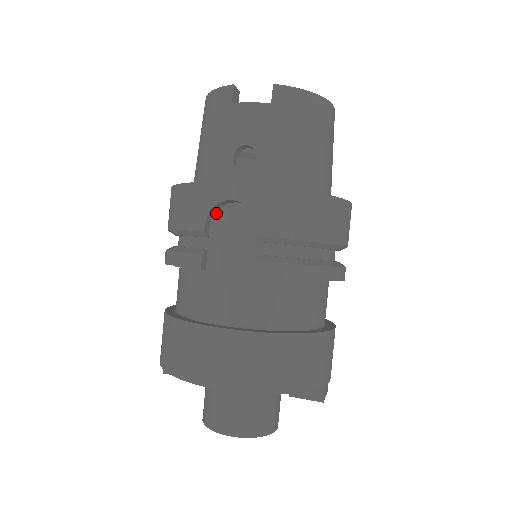
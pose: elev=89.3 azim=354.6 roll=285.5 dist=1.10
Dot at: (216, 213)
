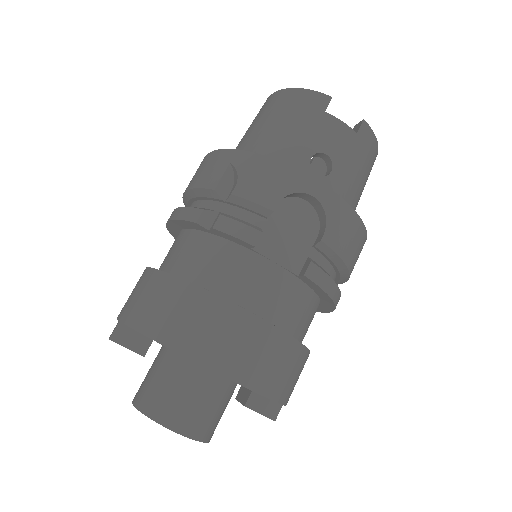
Dot at: (283, 199)
